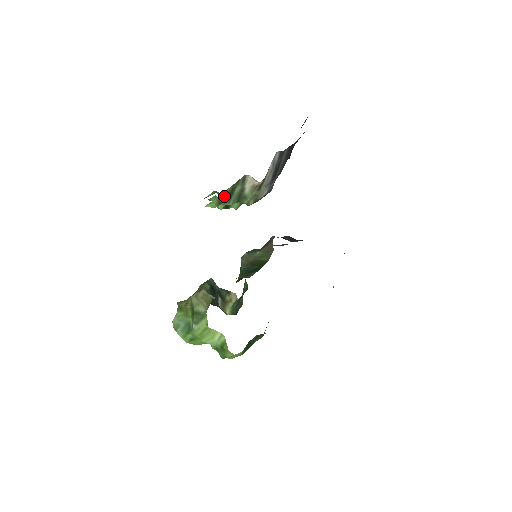
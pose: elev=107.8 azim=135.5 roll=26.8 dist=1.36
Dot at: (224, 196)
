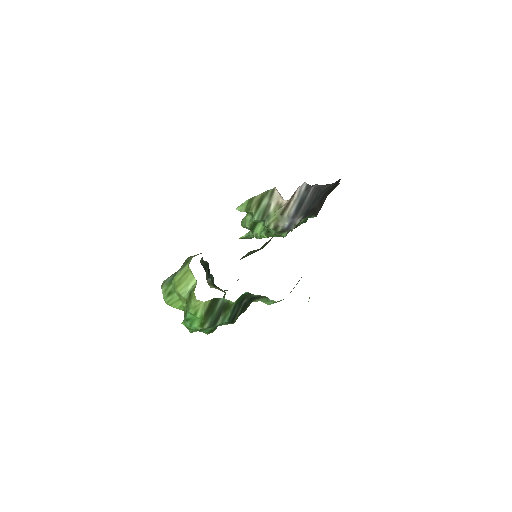
Dot at: (253, 203)
